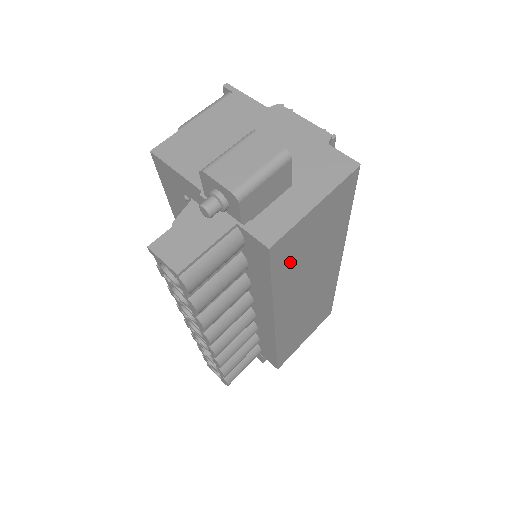
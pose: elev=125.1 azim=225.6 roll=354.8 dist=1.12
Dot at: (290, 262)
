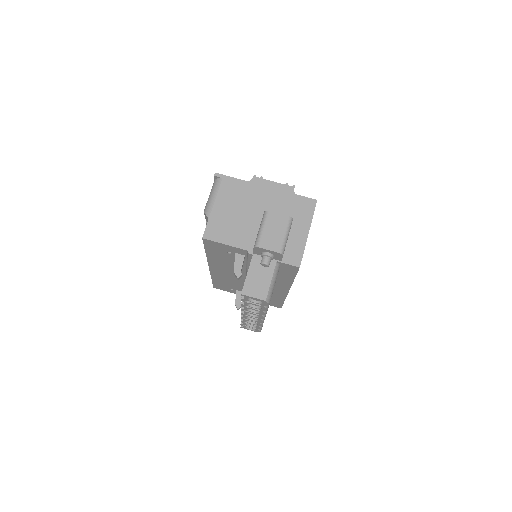
Dot at: occluded
